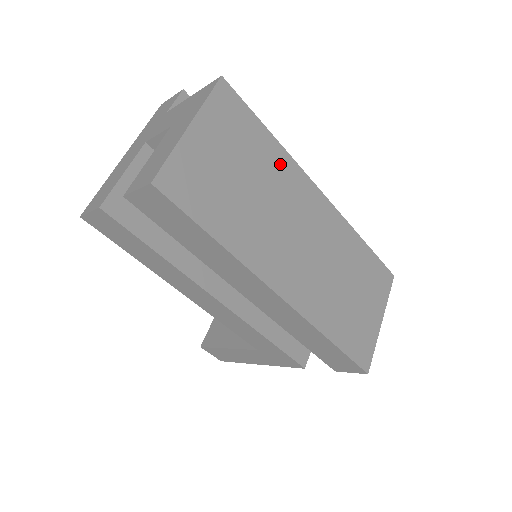
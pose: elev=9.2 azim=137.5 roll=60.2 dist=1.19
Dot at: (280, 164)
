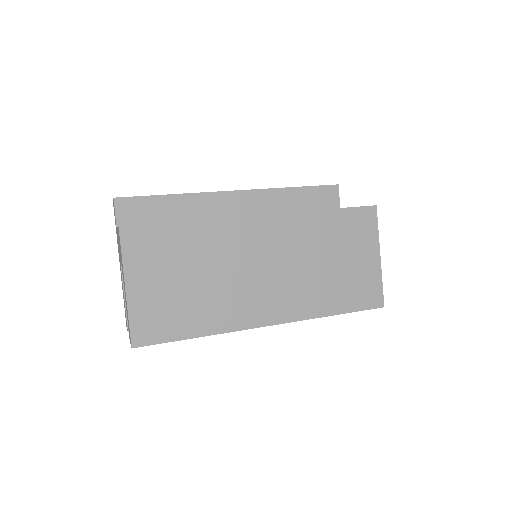
Dot at: (208, 235)
